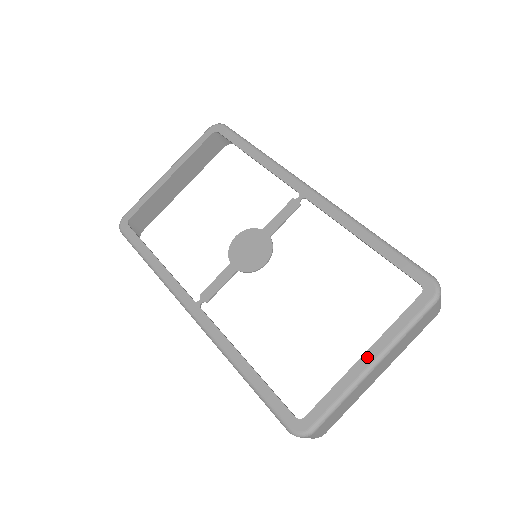
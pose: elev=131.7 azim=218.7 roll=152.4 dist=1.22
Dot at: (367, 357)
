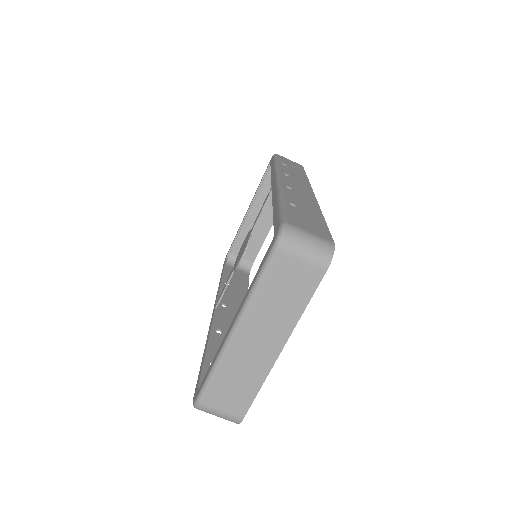
Dot at: (232, 322)
